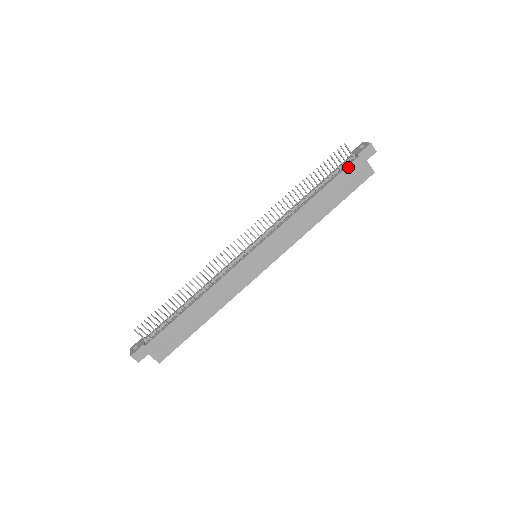
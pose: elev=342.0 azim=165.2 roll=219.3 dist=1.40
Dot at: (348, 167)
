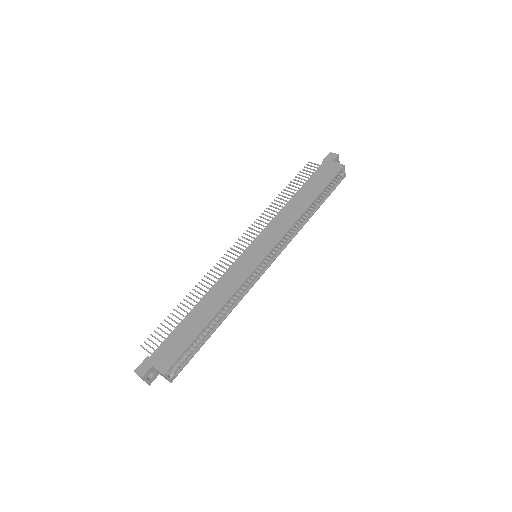
Dot at: (317, 170)
